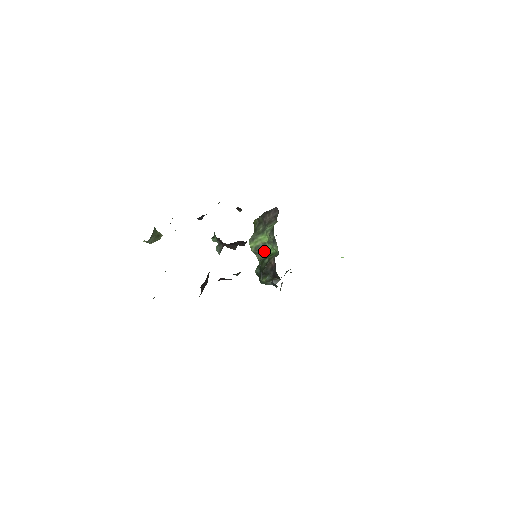
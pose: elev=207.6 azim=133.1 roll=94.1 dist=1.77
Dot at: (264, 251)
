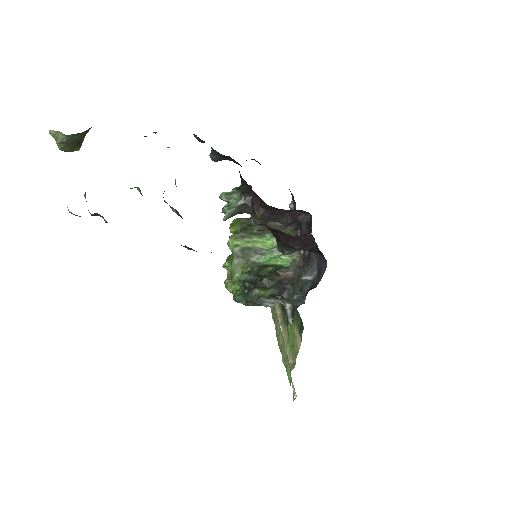
Dot at: (253, 259)
